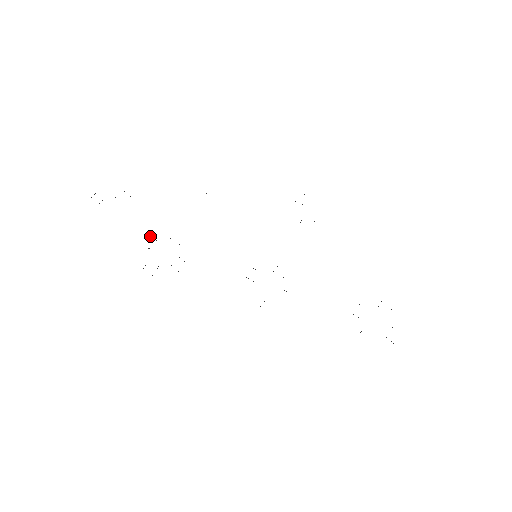
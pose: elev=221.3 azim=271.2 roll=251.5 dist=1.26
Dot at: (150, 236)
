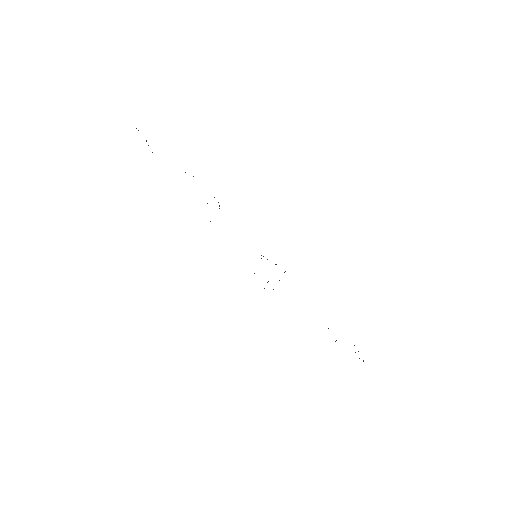
Dot at: occluded
